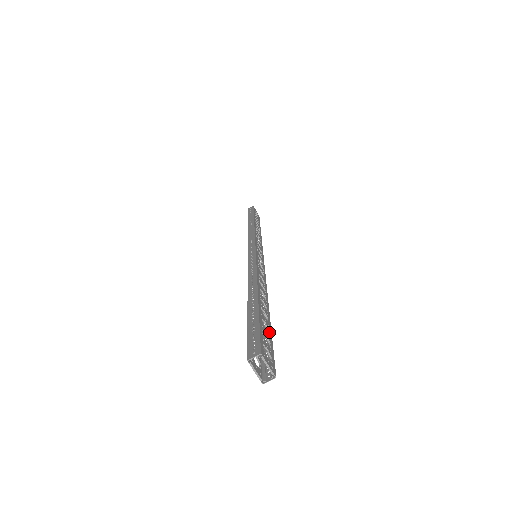
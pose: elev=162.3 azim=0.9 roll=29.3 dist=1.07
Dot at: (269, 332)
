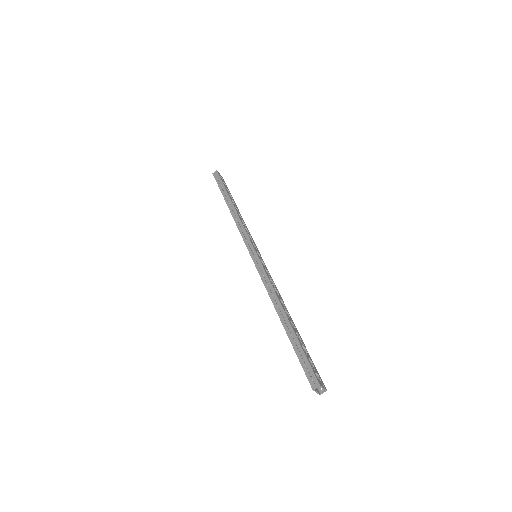
Dot at: (307, 351)
